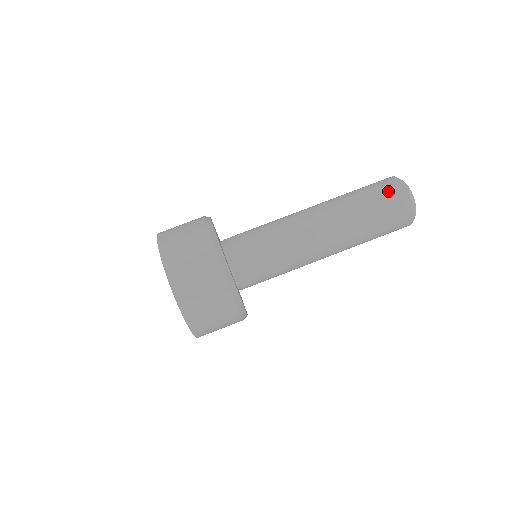
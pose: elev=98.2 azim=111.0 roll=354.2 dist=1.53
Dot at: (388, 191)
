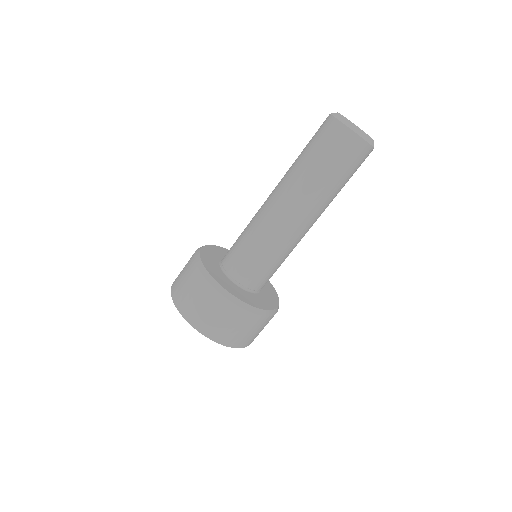
Dot at: (353, 156)
